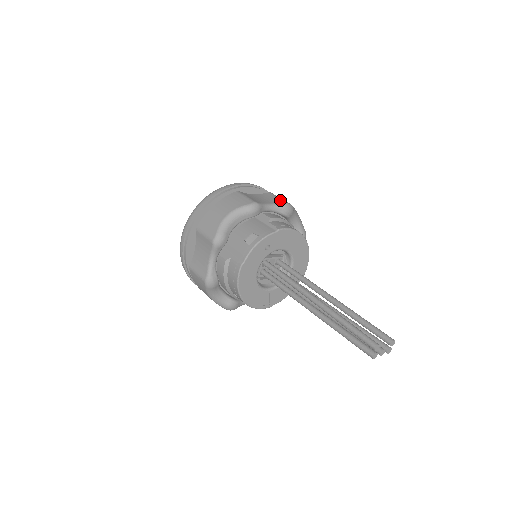
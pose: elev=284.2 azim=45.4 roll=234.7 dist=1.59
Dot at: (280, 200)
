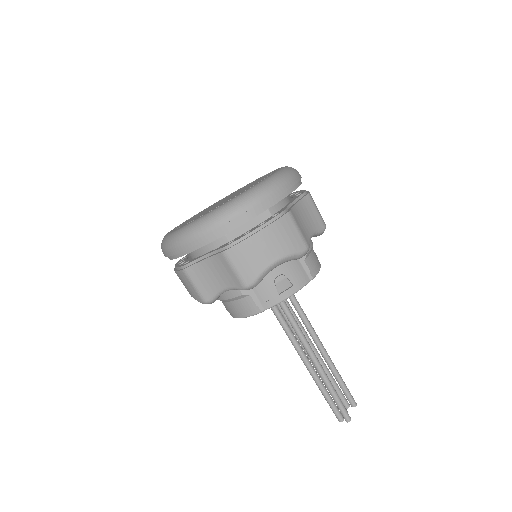
Dot at: (320, 219)
